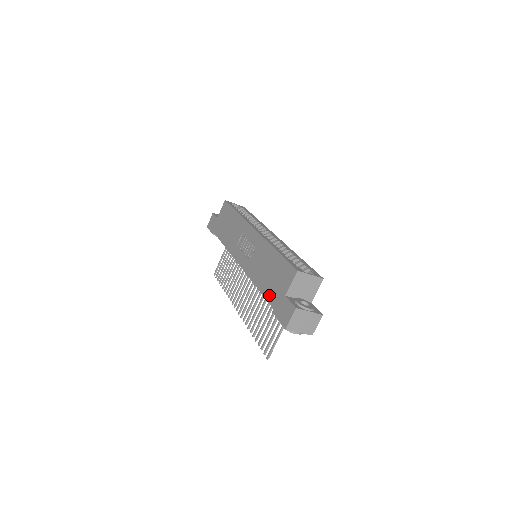
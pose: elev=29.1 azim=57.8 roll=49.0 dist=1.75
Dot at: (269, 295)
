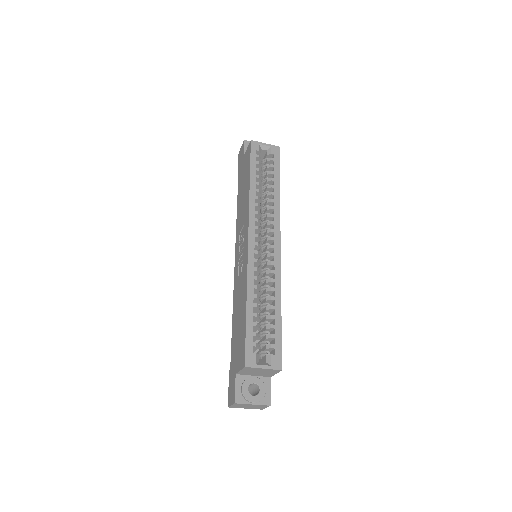
Dot at: (232, 348)
